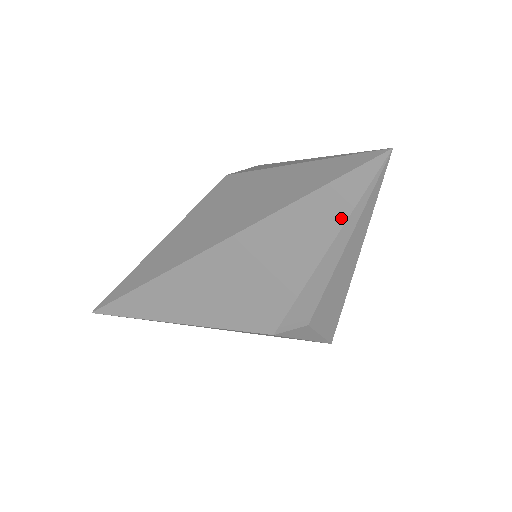
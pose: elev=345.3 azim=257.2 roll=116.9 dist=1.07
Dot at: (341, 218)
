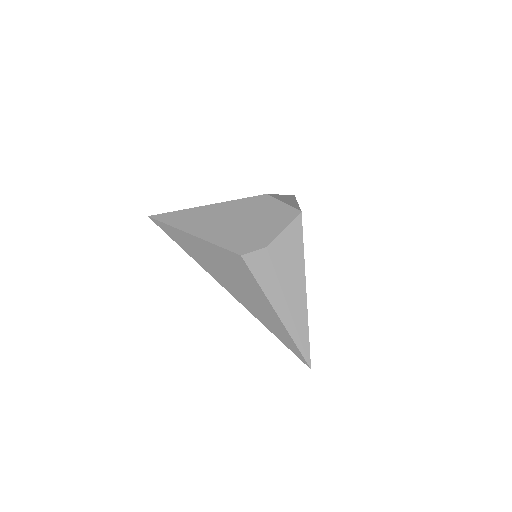
Dot at: occluded
